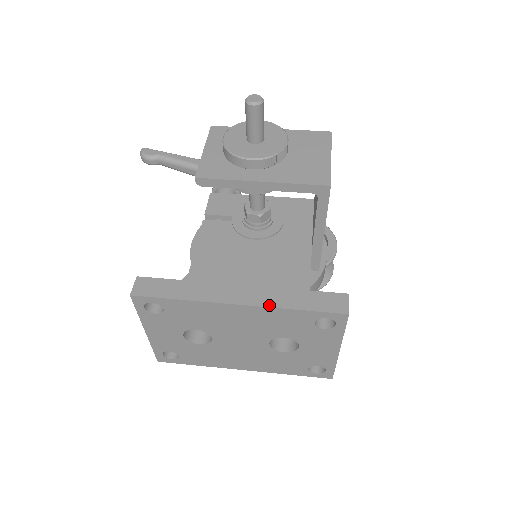
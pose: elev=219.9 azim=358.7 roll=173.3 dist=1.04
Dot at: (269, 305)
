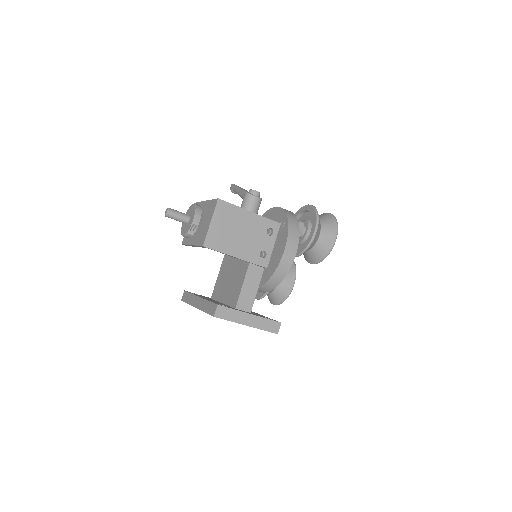
Dot at: (201, 309)
